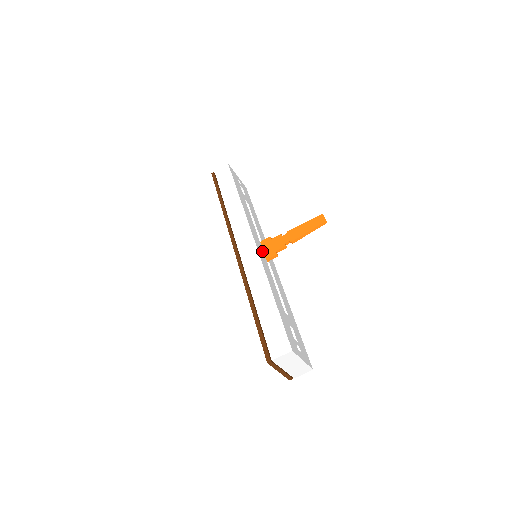
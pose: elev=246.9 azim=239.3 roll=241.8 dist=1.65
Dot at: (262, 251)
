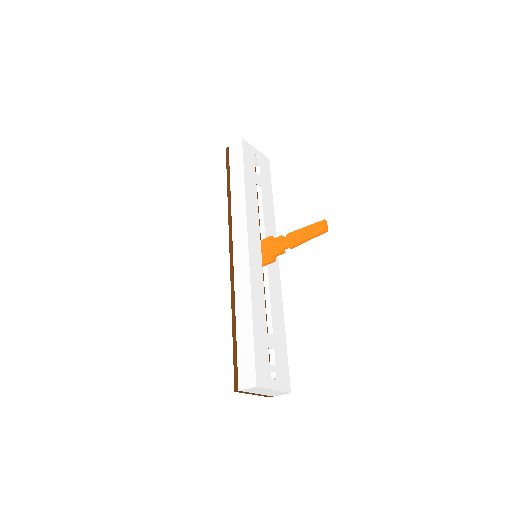
Dot at: (259, 255)
